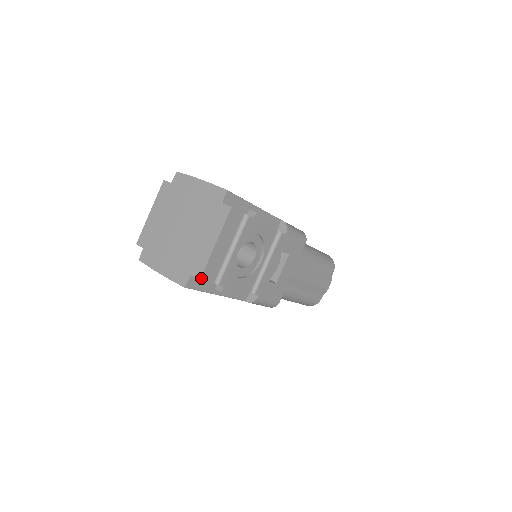
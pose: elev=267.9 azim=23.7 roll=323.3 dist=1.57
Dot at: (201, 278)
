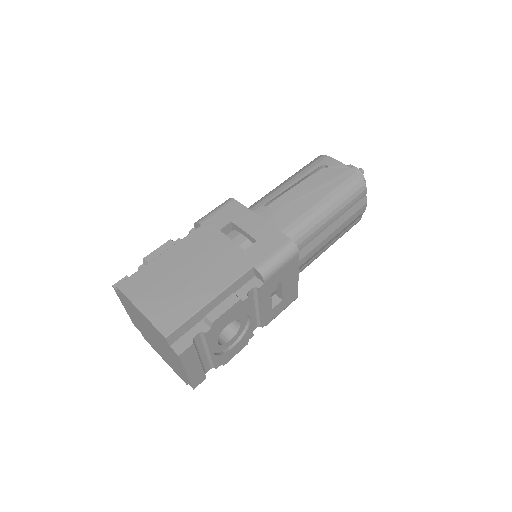
Dot at: (194, 388)
